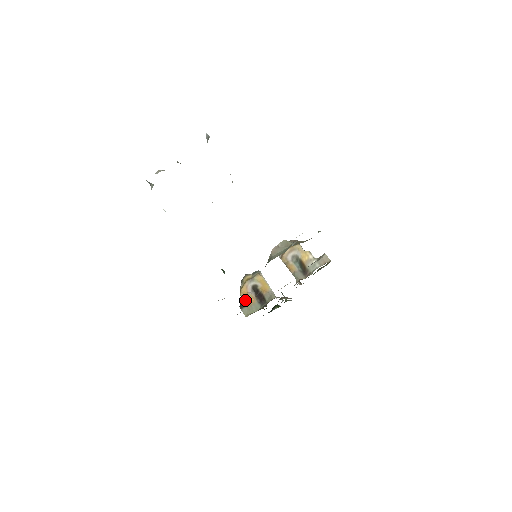
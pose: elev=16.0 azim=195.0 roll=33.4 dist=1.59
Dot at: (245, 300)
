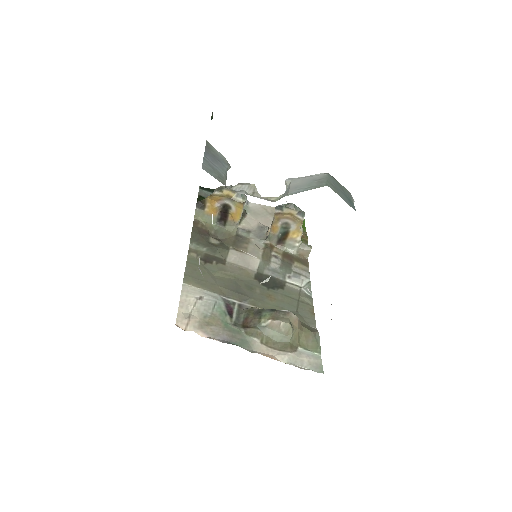
Dot at: (208, 205)
